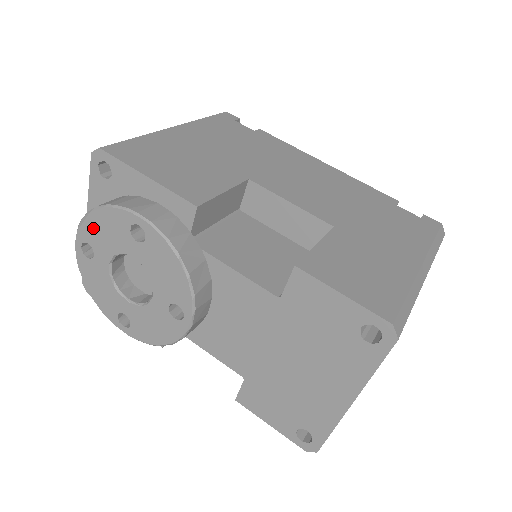
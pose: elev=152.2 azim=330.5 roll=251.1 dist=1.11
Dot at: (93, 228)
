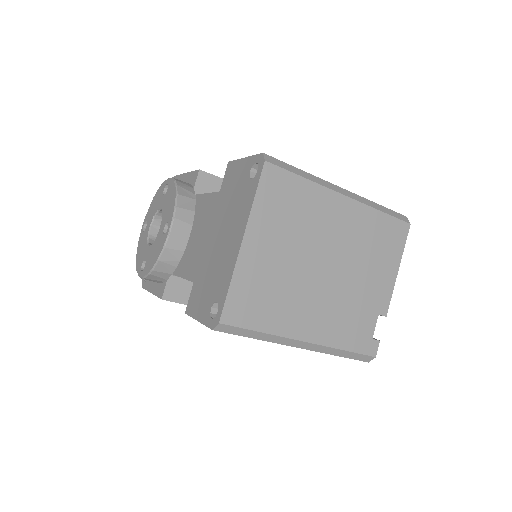
Dot at: (151, 207)
